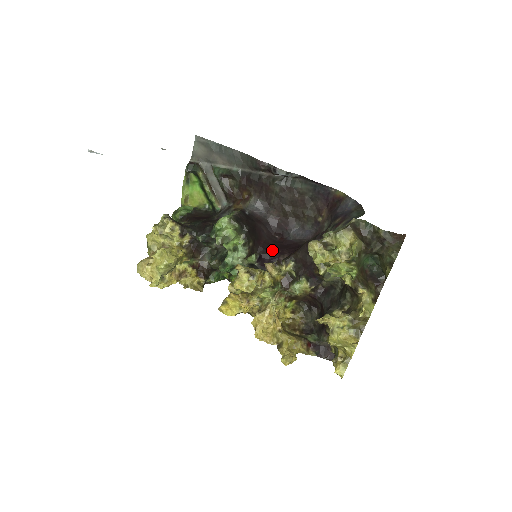
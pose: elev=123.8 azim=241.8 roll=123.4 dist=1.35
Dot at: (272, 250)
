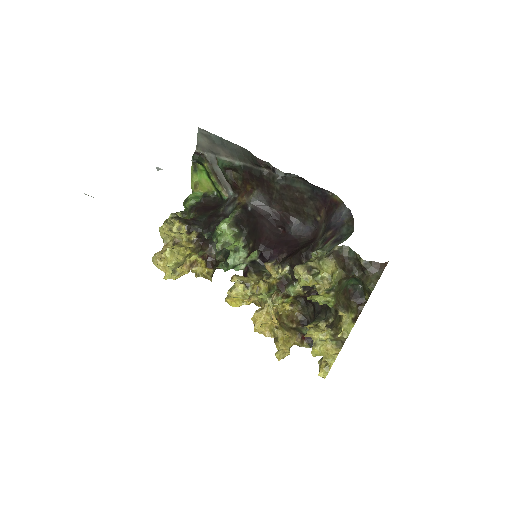
Dot at: (272, 247)
